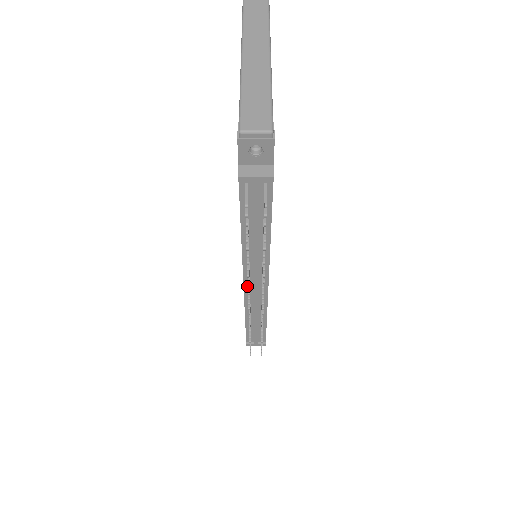
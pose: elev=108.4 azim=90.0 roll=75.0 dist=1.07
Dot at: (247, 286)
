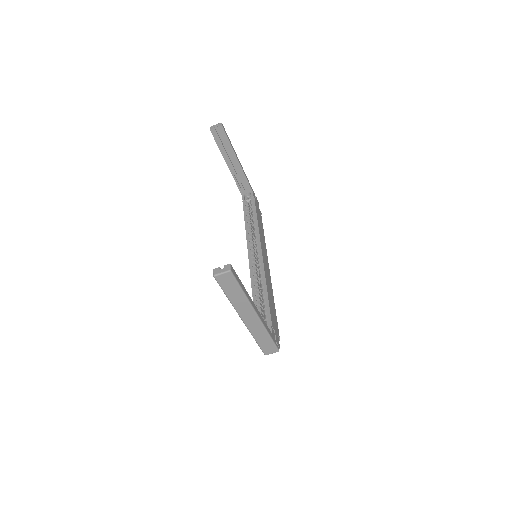
Dot at: occluded
